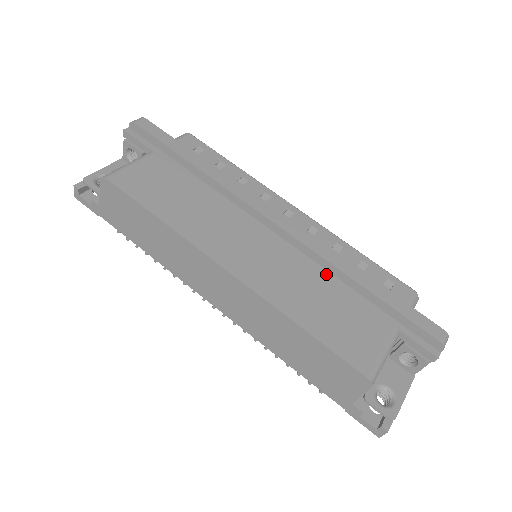
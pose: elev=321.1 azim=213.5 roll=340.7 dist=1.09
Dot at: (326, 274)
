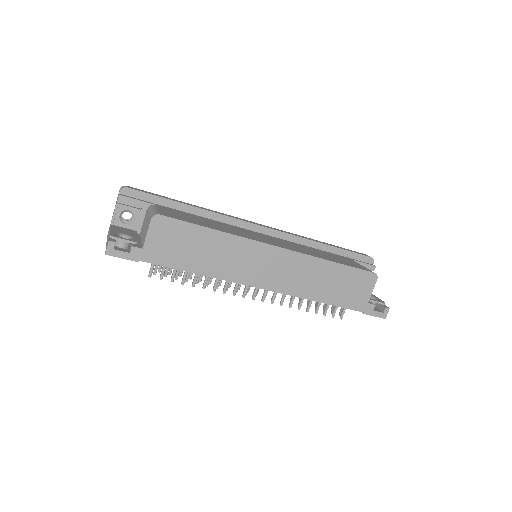
Dot at: (305, 246)
